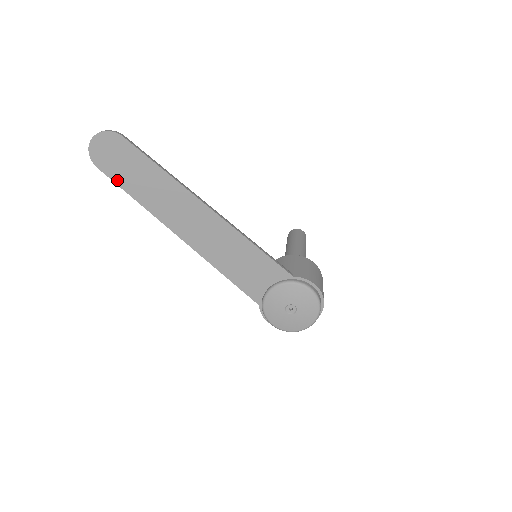
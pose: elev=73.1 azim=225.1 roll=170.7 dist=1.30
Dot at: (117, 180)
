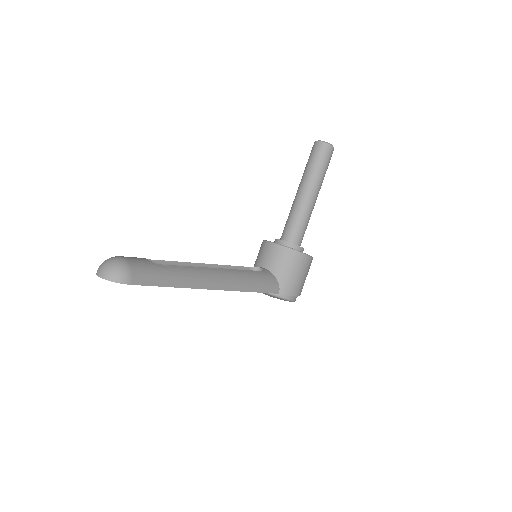
Dot at: occluded
